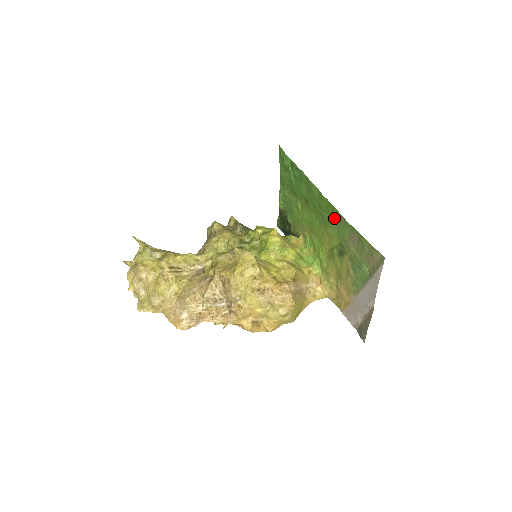
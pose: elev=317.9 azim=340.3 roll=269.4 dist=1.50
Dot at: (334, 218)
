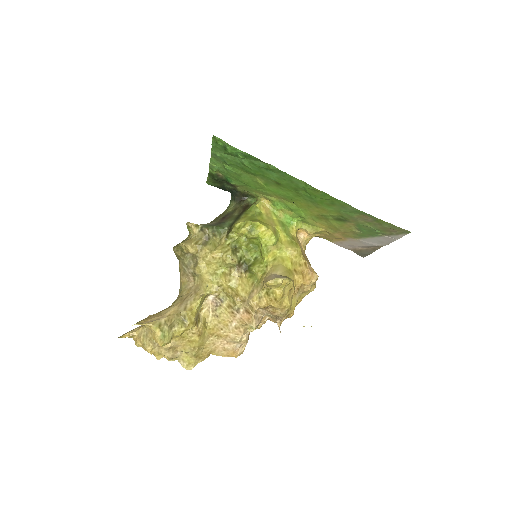
Dot at: (335, 204)
